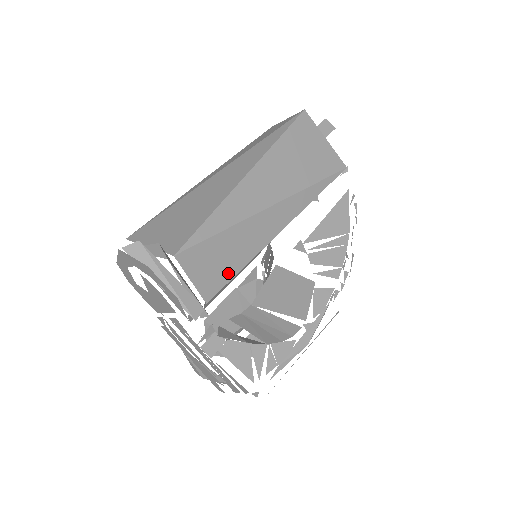
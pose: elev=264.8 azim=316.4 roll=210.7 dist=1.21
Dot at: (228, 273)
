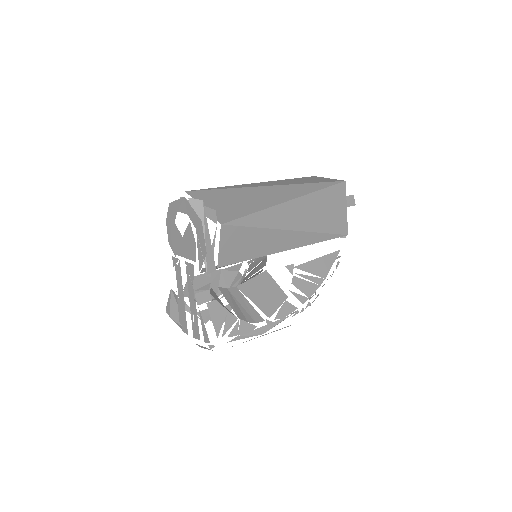
Dot at: (241, 256)
